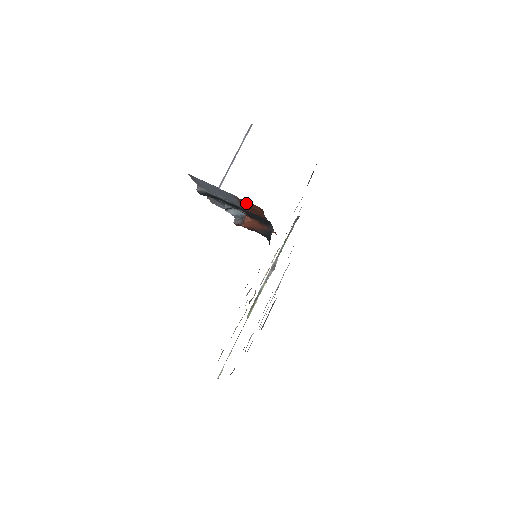
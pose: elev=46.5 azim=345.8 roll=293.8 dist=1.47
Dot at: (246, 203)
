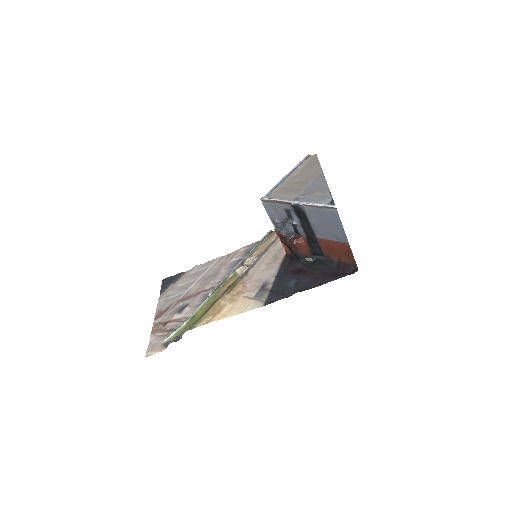
Dot at: (345, 249)
